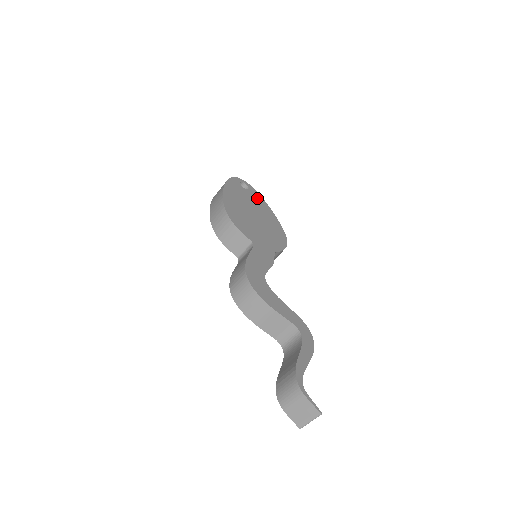
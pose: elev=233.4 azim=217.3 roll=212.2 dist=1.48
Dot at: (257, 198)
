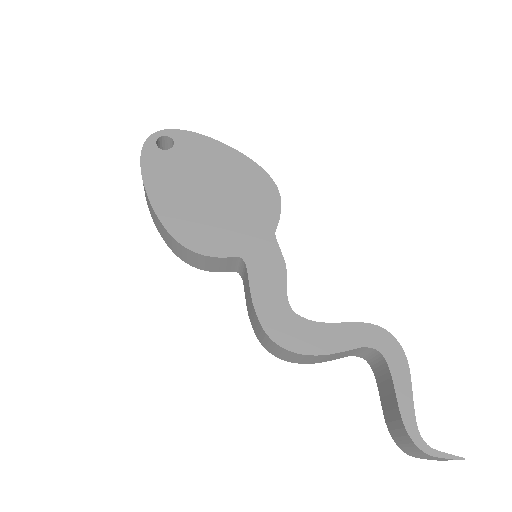
Dot at: (194, 146)
